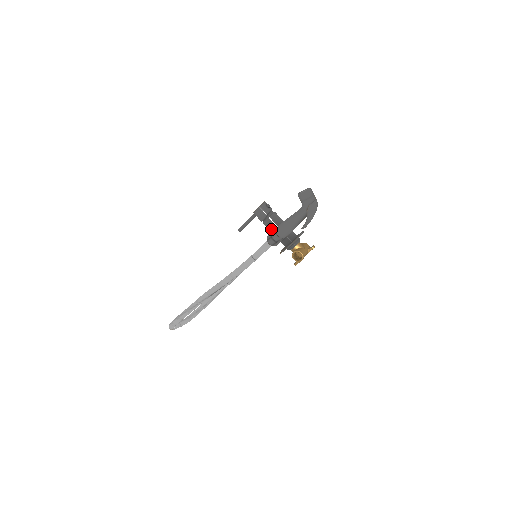
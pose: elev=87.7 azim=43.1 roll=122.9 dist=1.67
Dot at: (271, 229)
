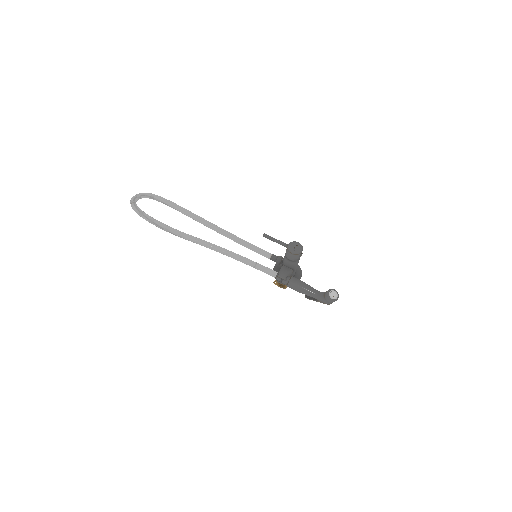
Dot at: (286, 265)
